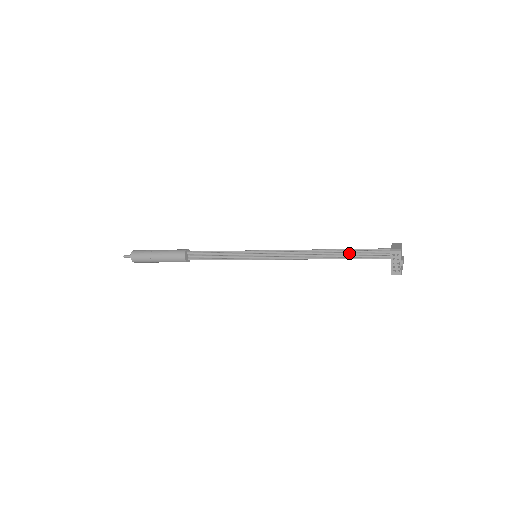
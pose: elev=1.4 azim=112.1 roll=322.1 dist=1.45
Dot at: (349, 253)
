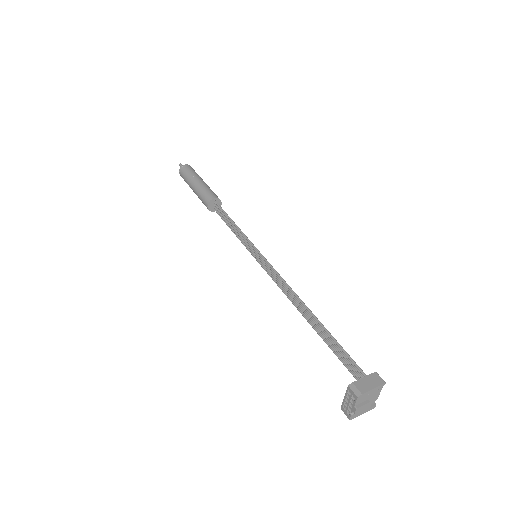
Dot at: (327, 337)
